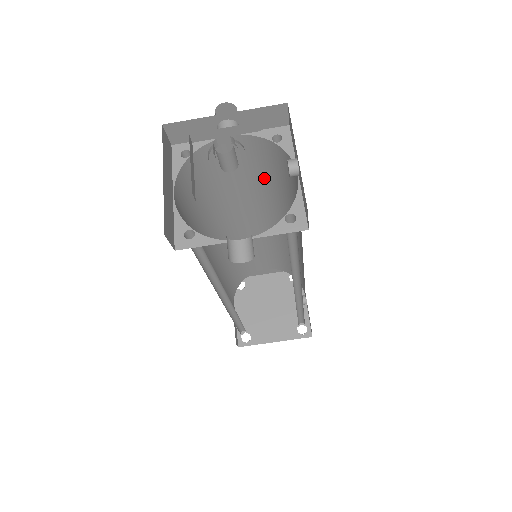
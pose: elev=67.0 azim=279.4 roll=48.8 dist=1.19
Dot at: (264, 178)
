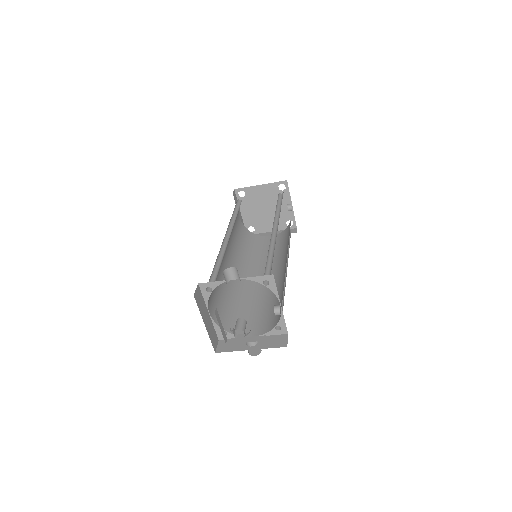
Dot at: occluded
